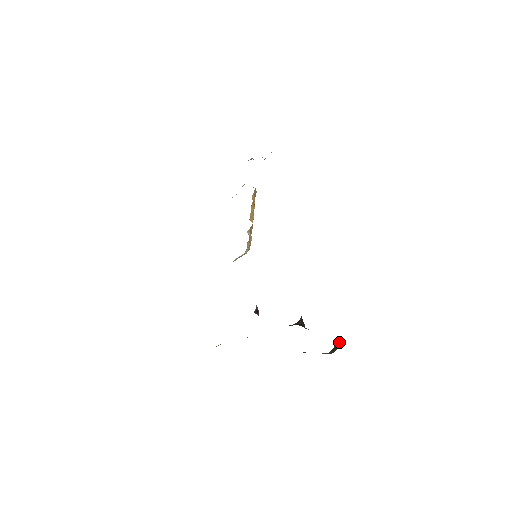
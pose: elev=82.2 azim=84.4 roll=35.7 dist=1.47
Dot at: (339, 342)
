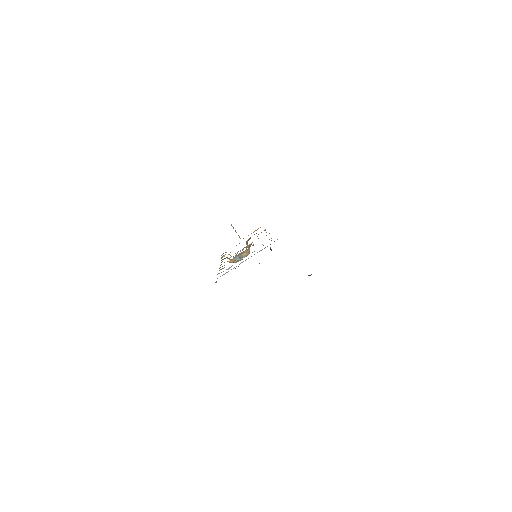
Dot at: occluded
